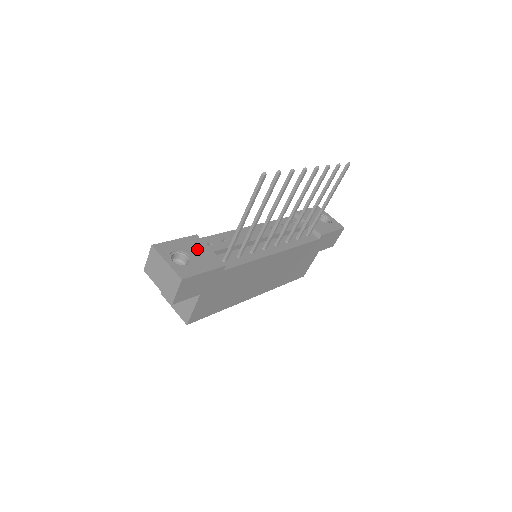
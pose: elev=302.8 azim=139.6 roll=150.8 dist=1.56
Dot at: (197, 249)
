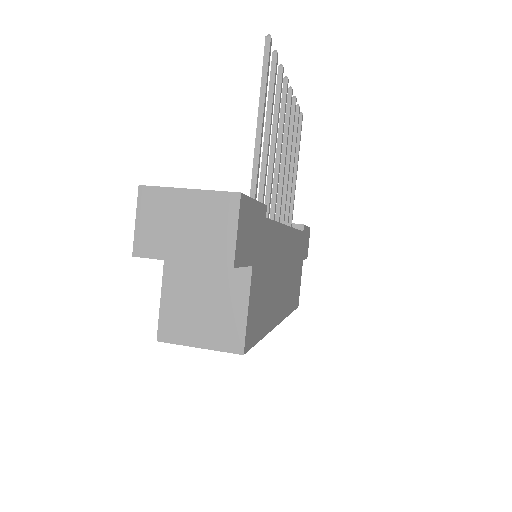
Dot at: occluded
